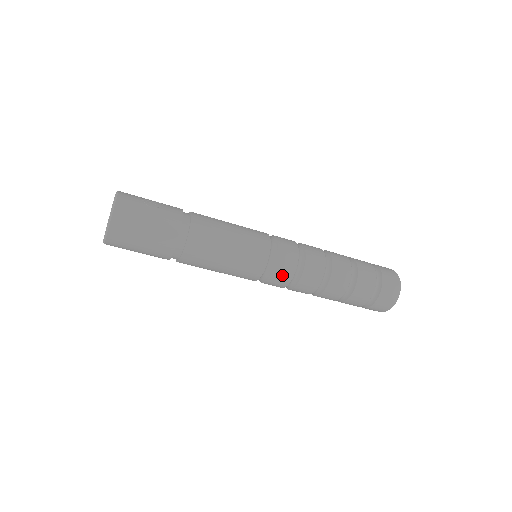
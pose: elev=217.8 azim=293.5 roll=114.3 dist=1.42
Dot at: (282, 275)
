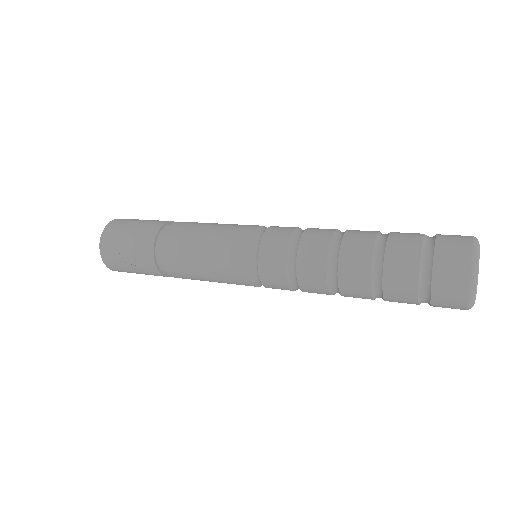
Dot at: occluded
